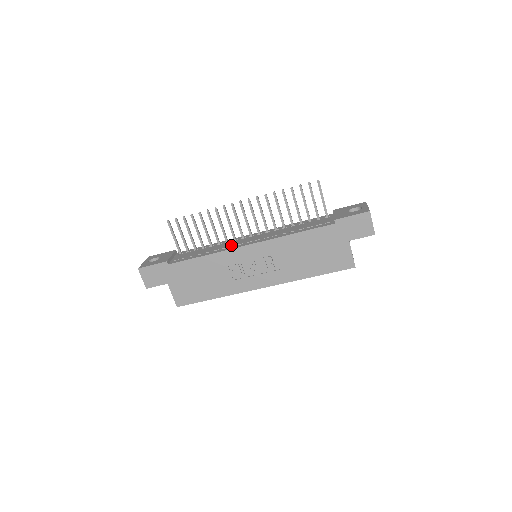
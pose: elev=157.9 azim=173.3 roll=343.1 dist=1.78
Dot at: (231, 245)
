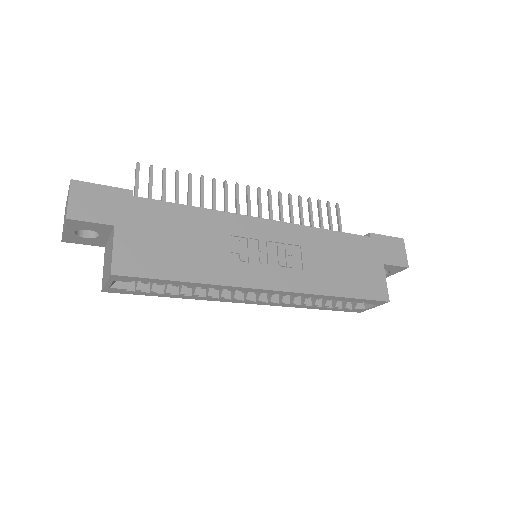
Dot at: occluded
